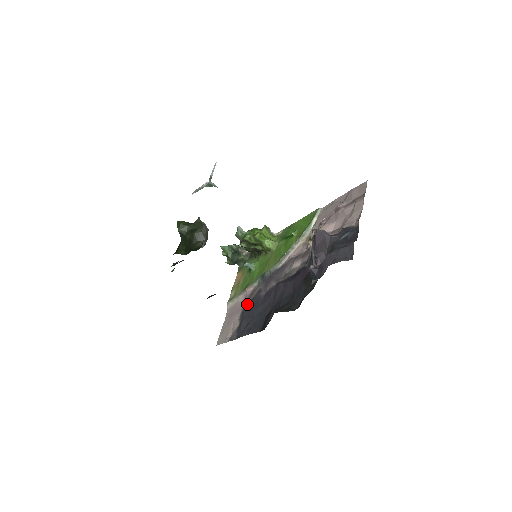
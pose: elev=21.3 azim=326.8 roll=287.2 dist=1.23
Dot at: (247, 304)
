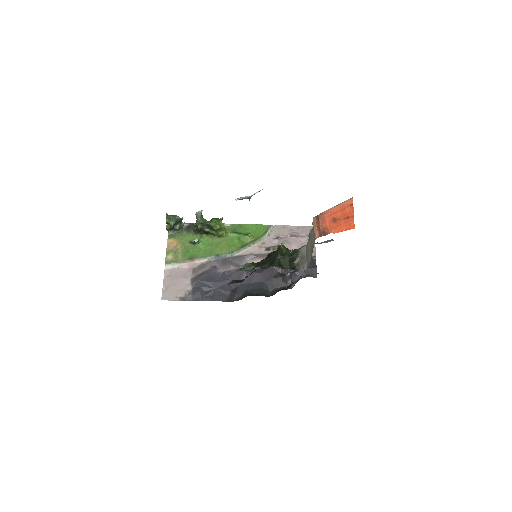
Dot at: (200, 274)
